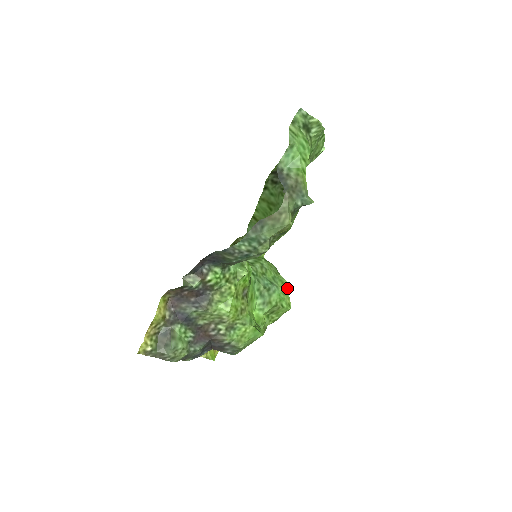
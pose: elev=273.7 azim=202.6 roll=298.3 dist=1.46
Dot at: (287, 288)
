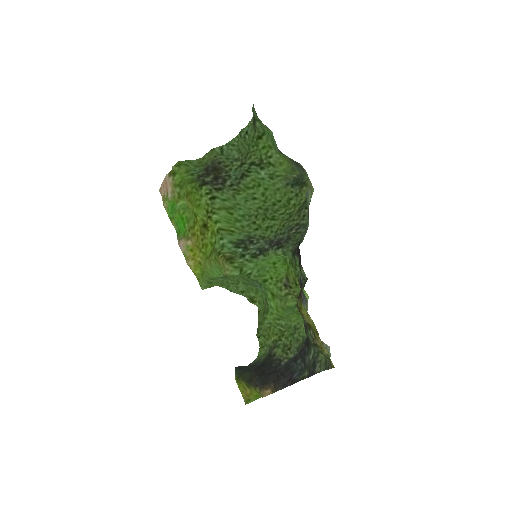
Dot at: (253, 288)
